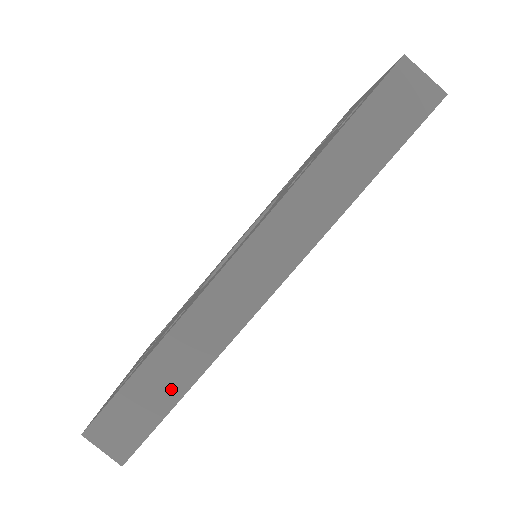
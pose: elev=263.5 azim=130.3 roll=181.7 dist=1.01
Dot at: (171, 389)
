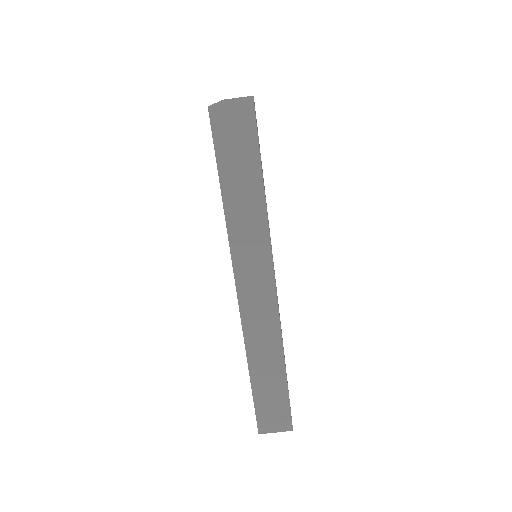
Dot at: (277, 378)
